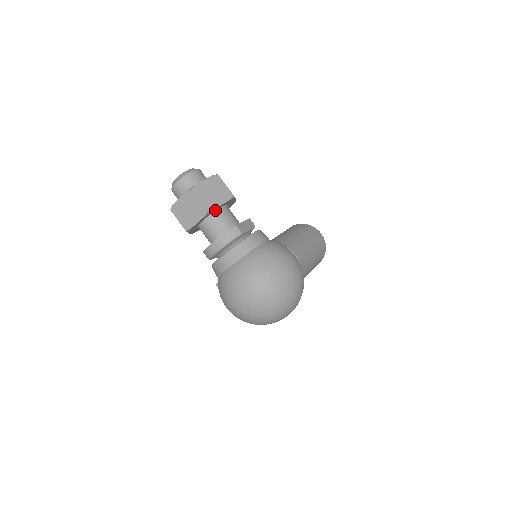
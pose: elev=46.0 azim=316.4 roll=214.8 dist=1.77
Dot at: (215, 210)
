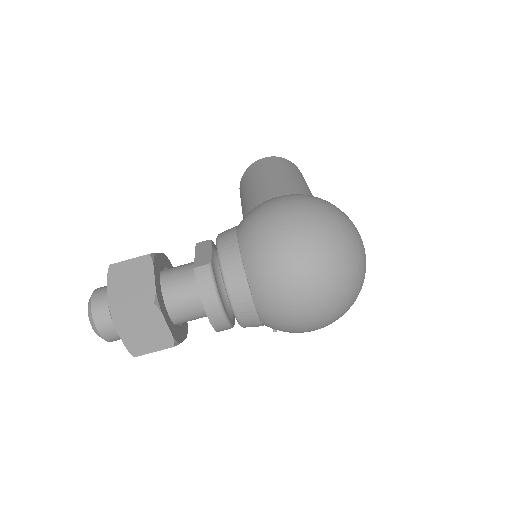
Dot at: (160, 291)
